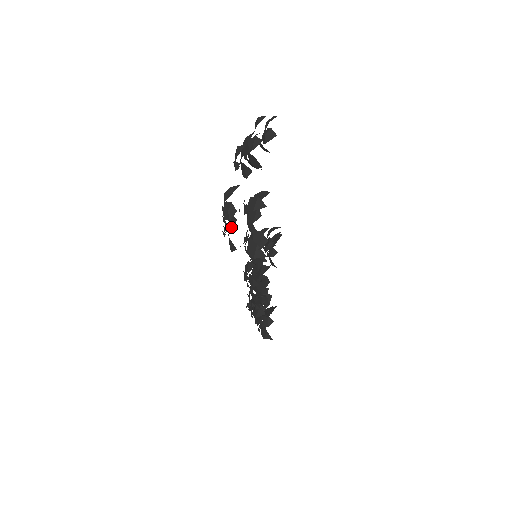
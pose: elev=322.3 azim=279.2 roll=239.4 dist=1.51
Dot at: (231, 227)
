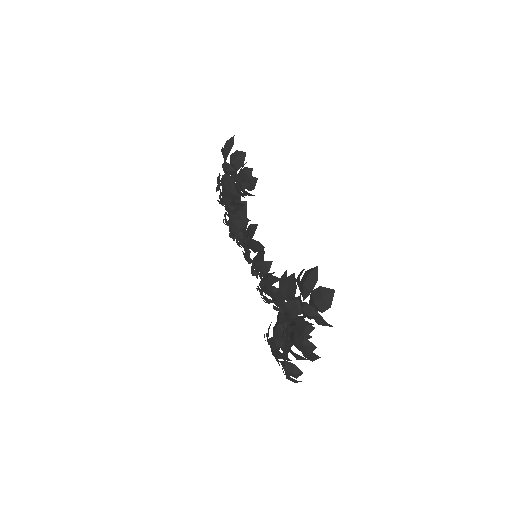
Dot at: occluded
